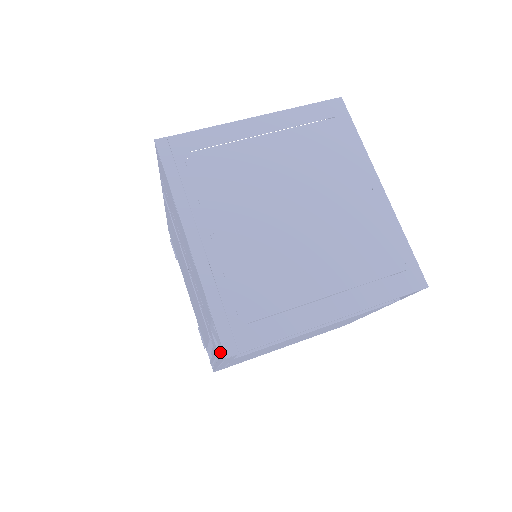
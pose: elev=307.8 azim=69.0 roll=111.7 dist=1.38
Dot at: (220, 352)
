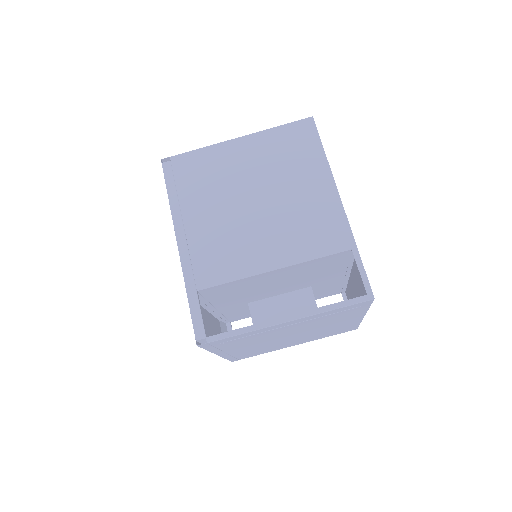
Dot at: occluded
